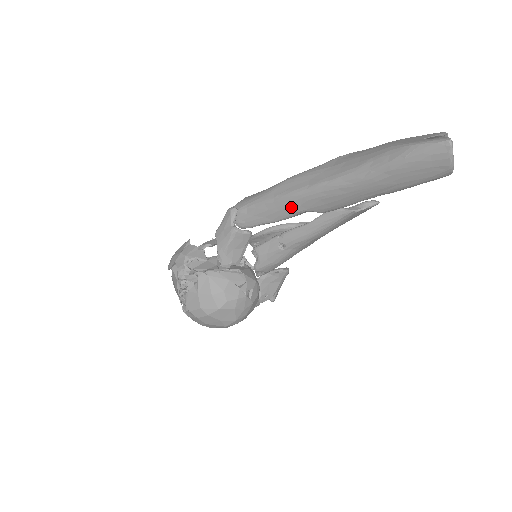
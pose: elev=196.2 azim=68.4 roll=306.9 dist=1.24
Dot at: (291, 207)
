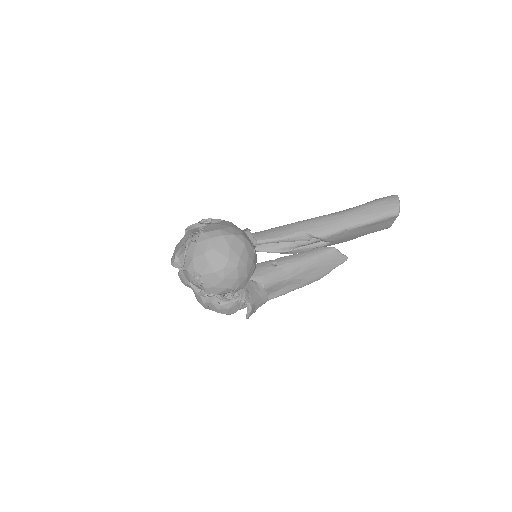
Dot at: (295, 228)
